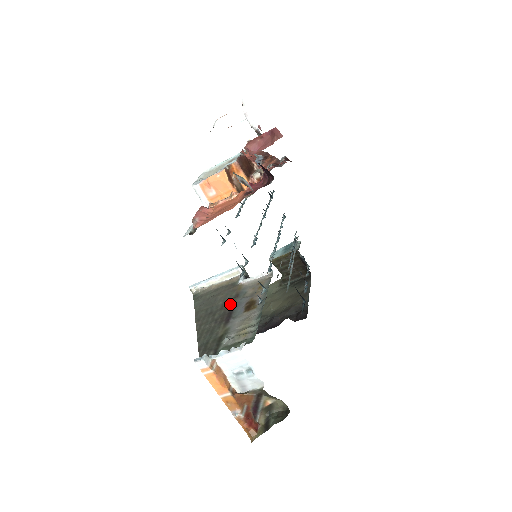
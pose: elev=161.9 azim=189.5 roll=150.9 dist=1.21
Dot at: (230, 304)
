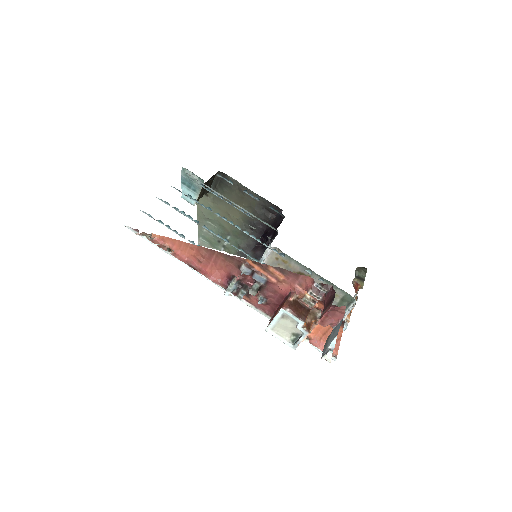
Dot at: occluded
